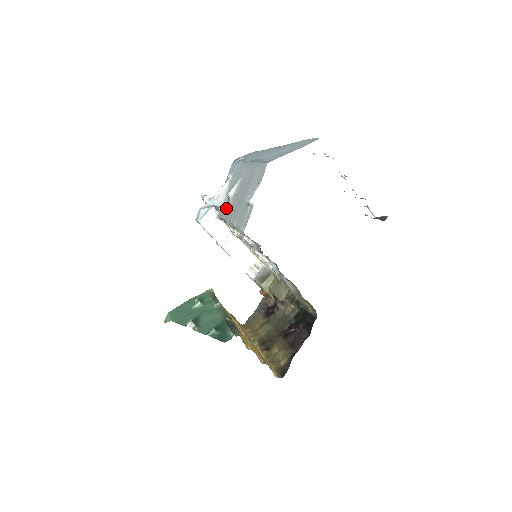
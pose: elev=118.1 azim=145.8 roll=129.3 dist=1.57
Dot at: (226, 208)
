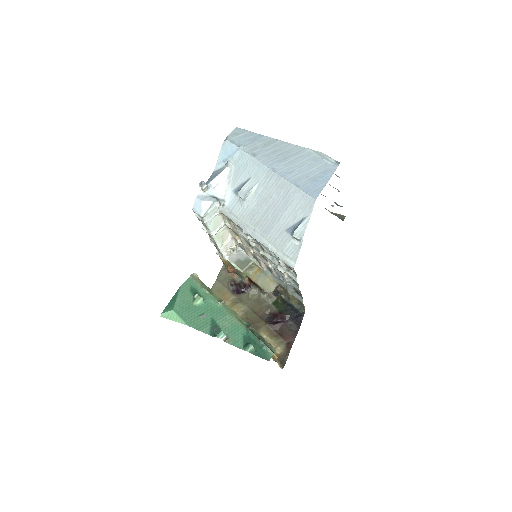
Dot at: (237, 210)
